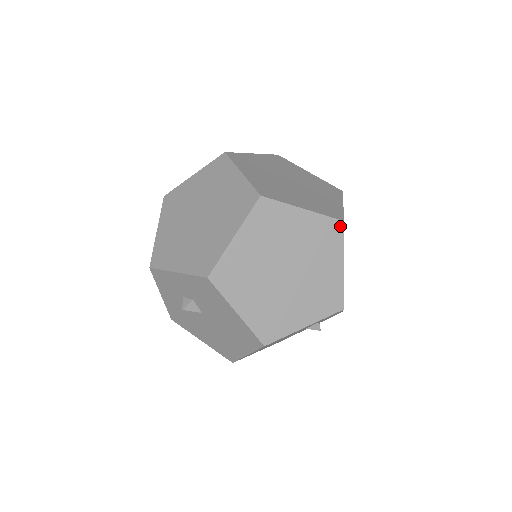
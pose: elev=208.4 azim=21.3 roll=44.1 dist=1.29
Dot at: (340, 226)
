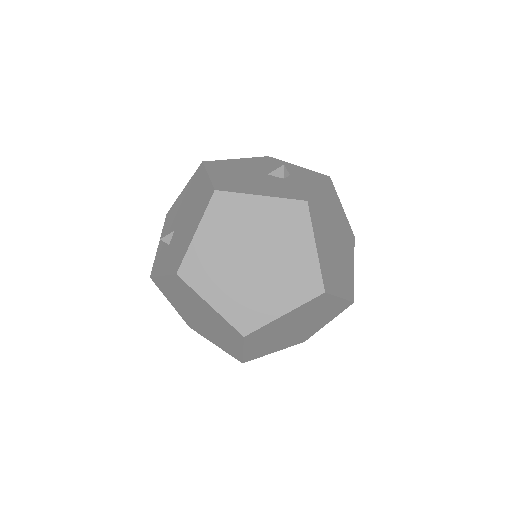
Dot at: (323, 295)
